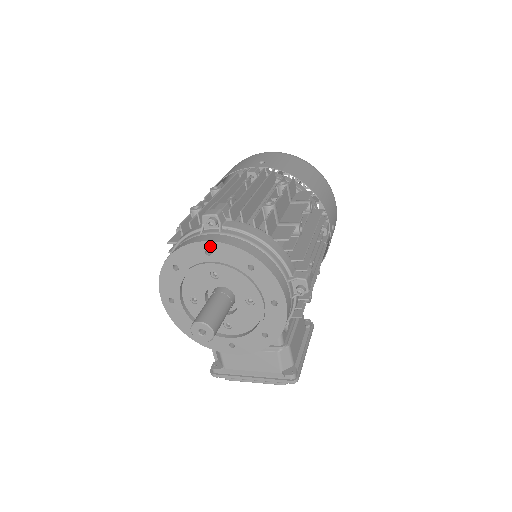
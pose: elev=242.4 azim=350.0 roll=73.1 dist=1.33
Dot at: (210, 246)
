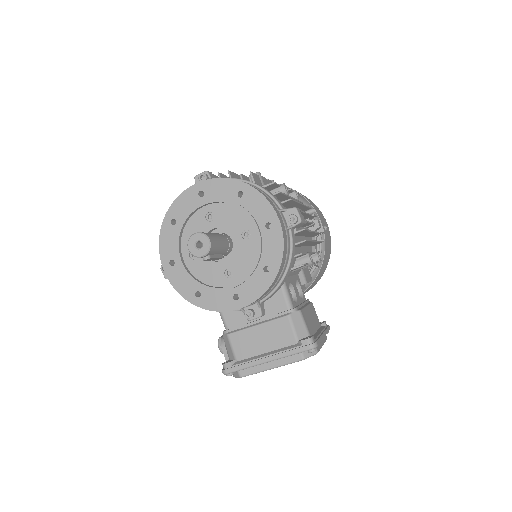
Dot at: (202, 186)
